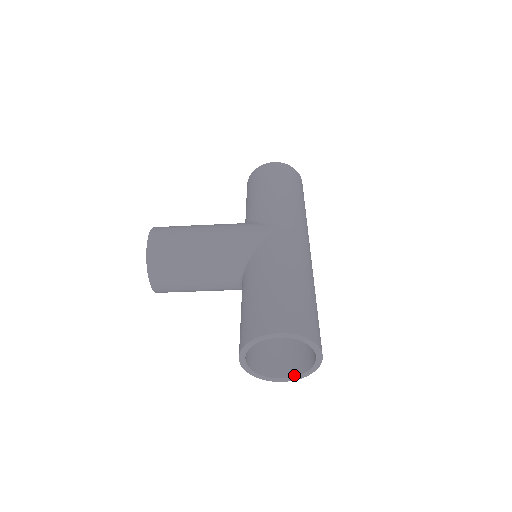
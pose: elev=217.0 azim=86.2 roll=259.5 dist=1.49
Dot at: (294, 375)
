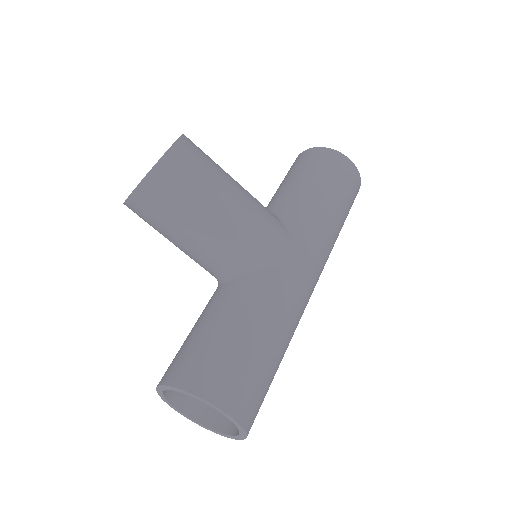
Dot at: (197, 420)
